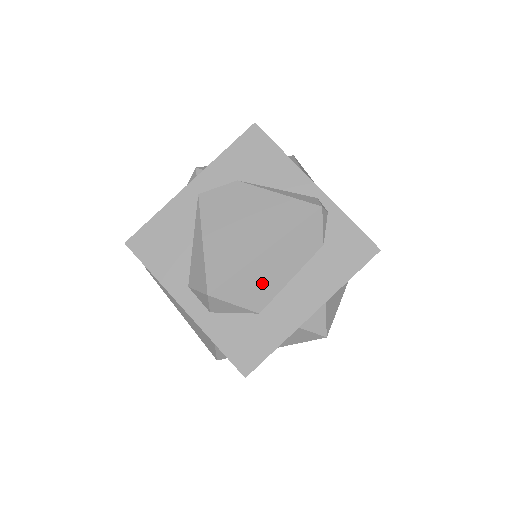
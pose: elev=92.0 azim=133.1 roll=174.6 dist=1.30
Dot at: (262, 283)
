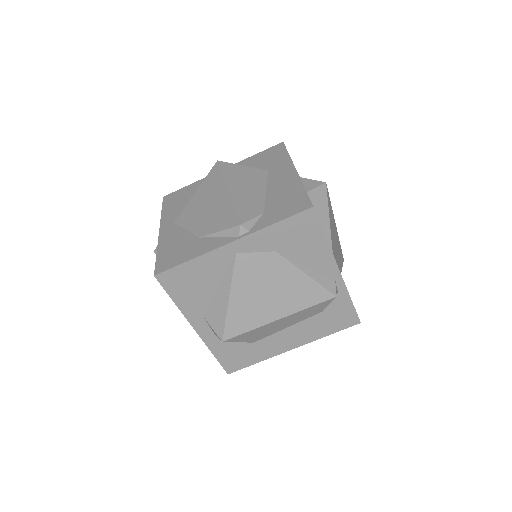
Dot at: (265, 332)
